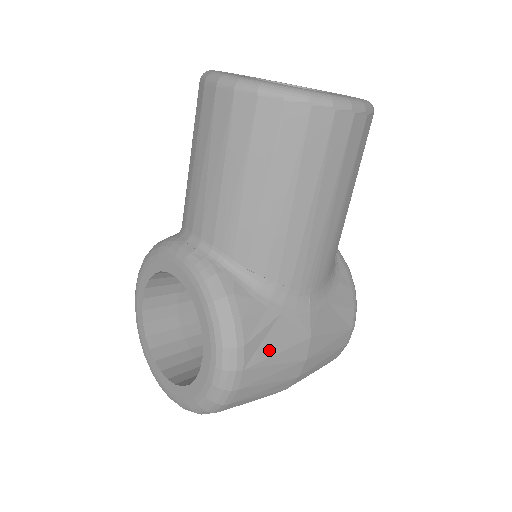
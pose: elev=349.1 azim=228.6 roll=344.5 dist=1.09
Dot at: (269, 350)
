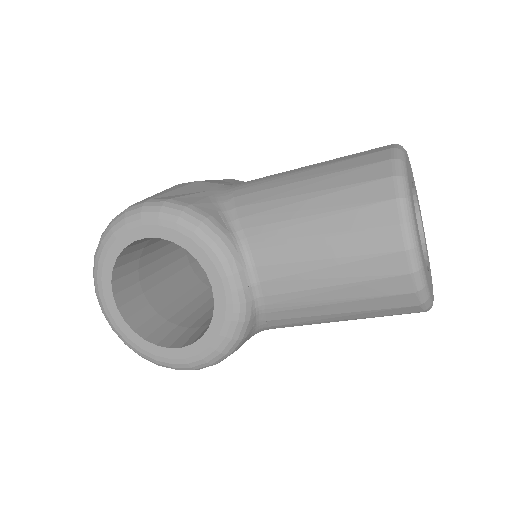
Dot at: occluded
